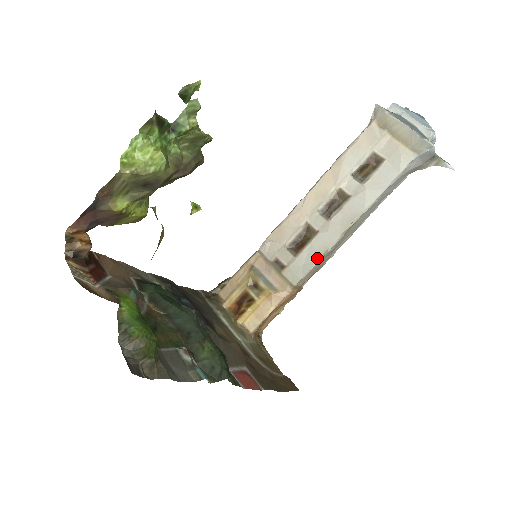
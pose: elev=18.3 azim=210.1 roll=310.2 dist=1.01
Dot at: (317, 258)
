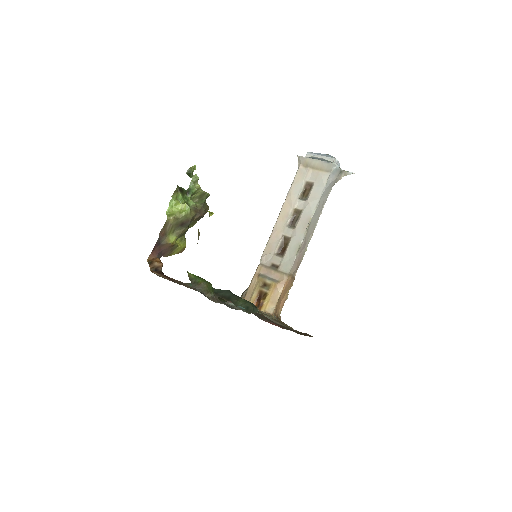
Dot at: (296, 252)
